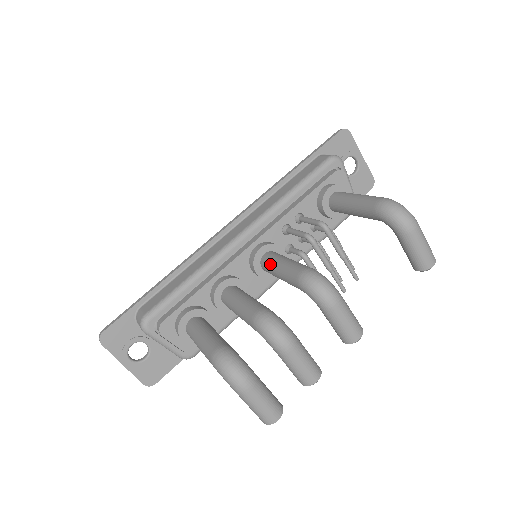
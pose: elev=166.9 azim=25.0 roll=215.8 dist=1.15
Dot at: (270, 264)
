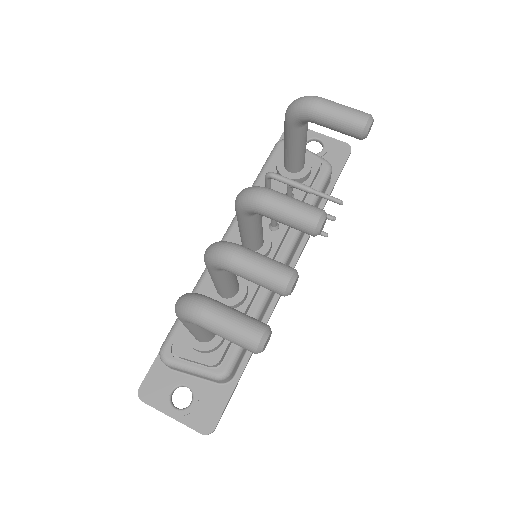
Dot at: occluded
